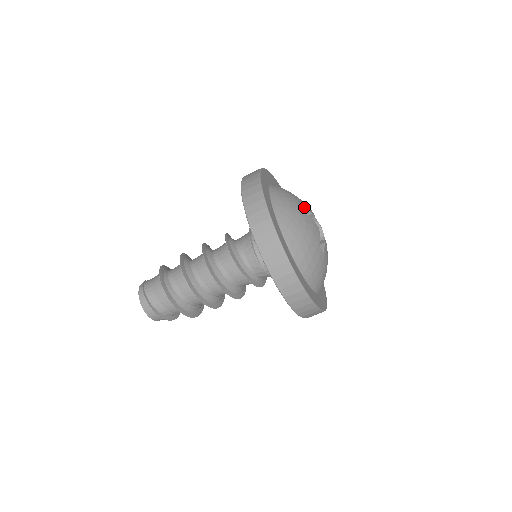
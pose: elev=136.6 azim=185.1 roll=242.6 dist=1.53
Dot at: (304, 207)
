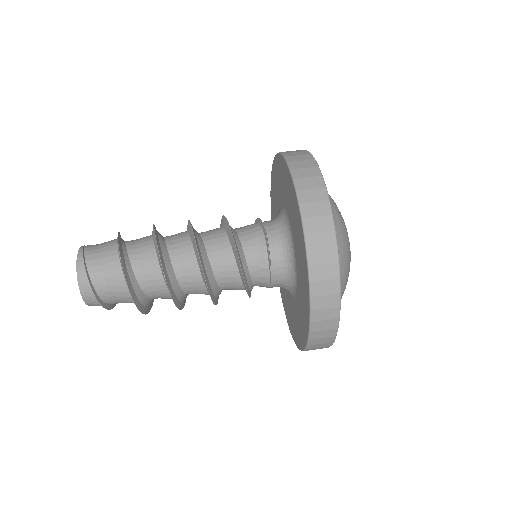
Dot at: (346, 228)
